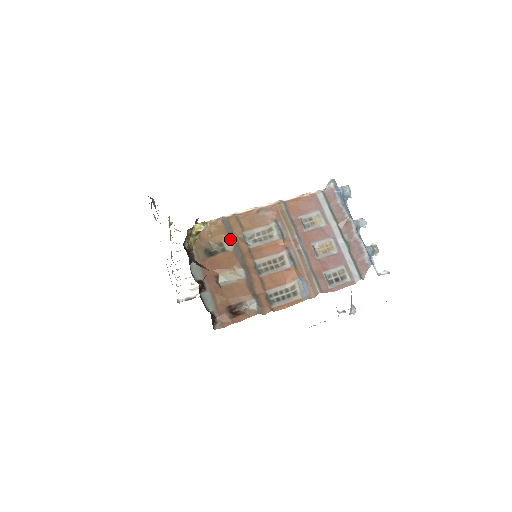
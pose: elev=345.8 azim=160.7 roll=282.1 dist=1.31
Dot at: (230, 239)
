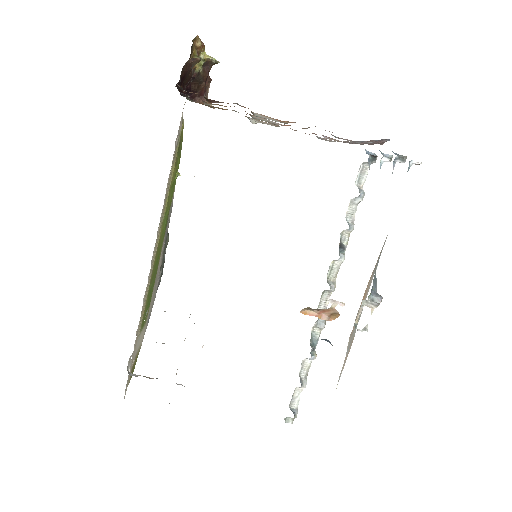
Dot at: occluded
